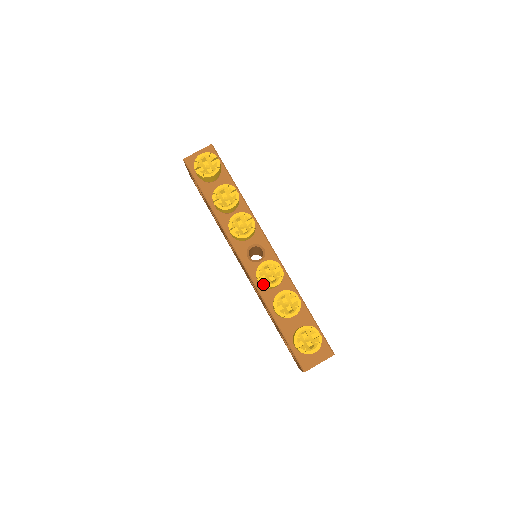
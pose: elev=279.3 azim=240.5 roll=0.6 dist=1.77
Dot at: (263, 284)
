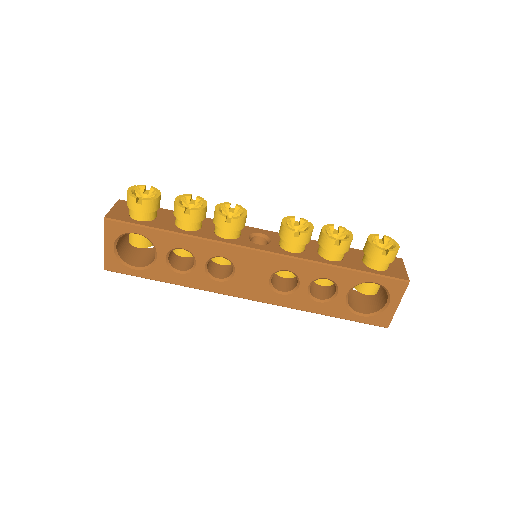
Dot at: (304, 232)
